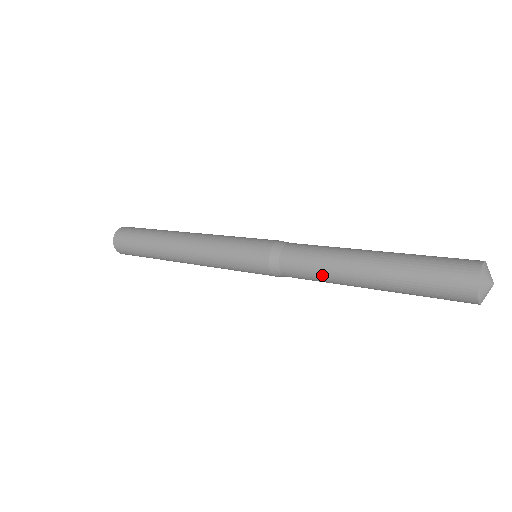
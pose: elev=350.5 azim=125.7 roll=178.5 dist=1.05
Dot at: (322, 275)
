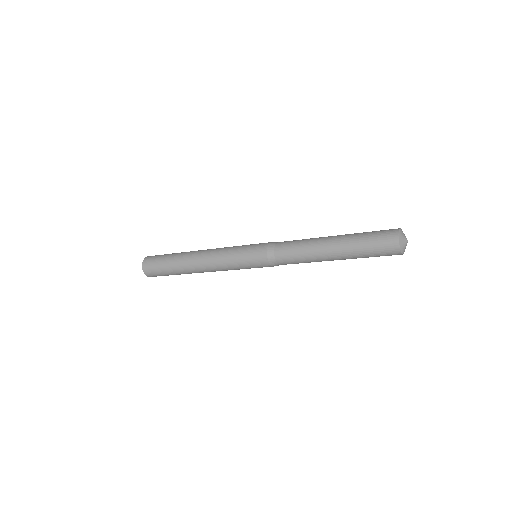
Dot at: (305, 259)
